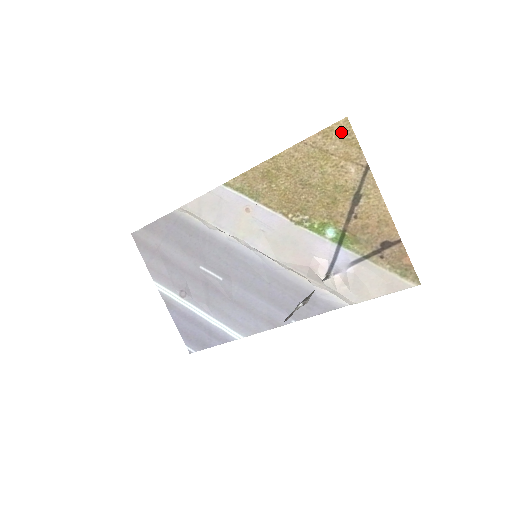
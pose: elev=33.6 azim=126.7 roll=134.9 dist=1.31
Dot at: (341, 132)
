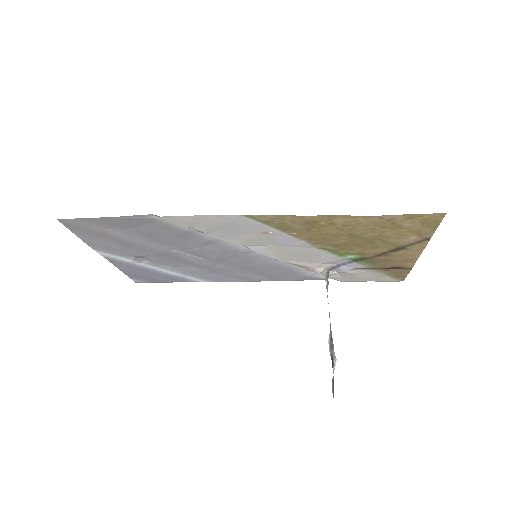
Dot at: (429, 219)
